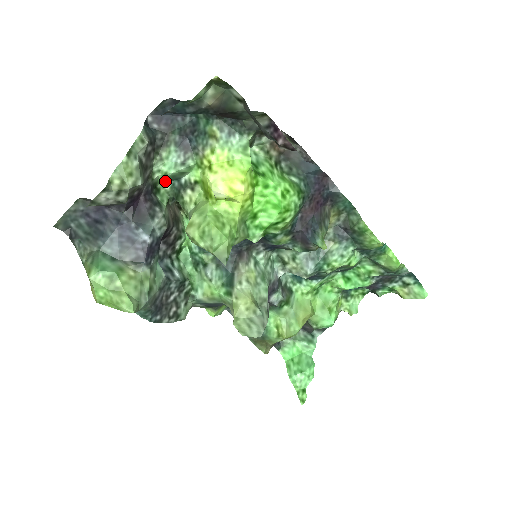
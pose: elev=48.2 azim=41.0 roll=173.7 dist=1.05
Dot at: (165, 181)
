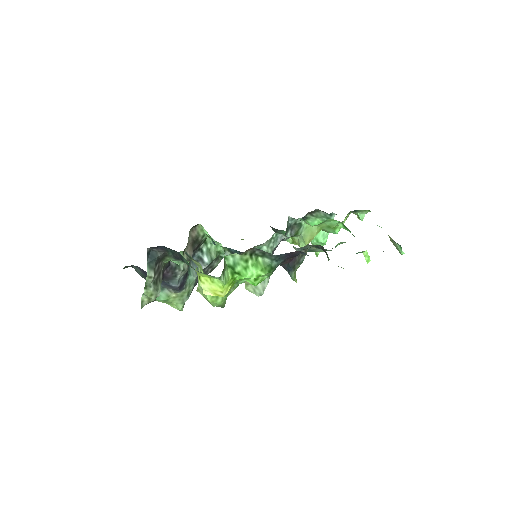
Dot at: occluded
